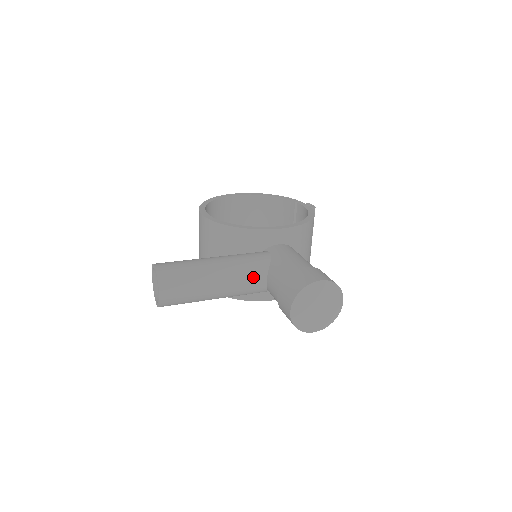
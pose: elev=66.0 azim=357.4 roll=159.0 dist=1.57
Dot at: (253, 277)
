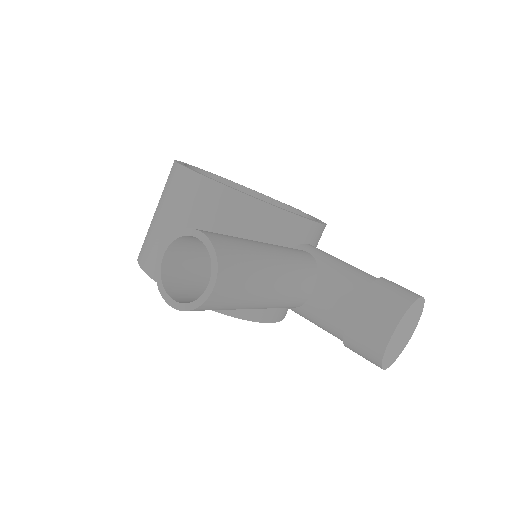
Dot at: (305, 282)
